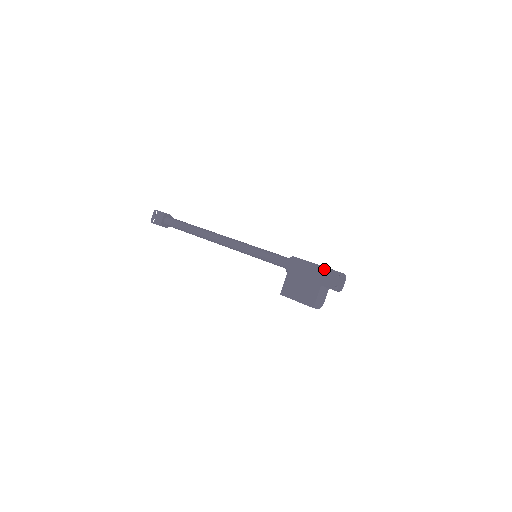
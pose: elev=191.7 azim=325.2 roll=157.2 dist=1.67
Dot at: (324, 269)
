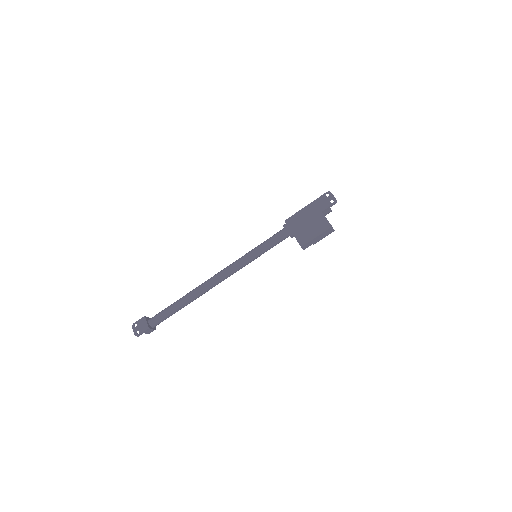
Dot at: (313, 203)
